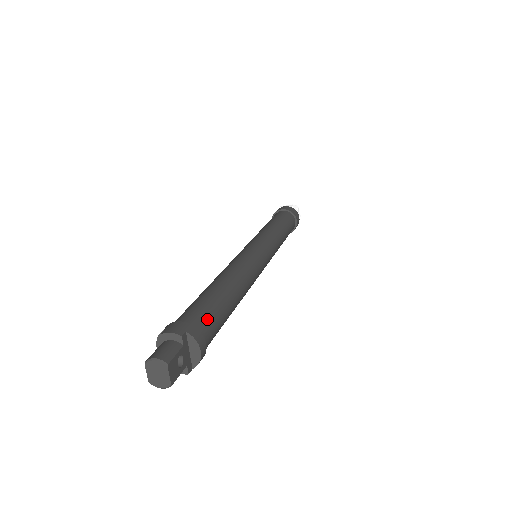
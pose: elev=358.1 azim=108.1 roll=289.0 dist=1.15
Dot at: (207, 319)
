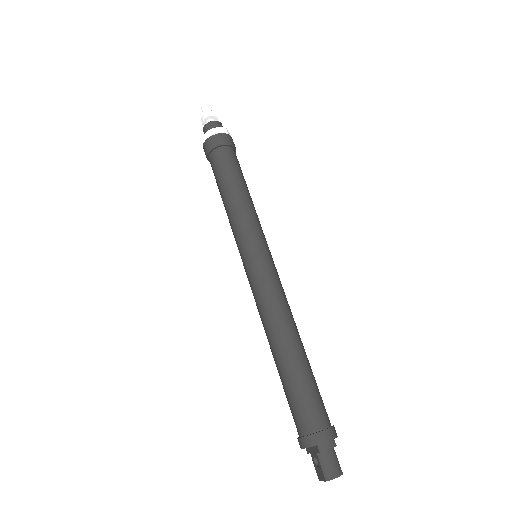
Dot at: (324, 406)
